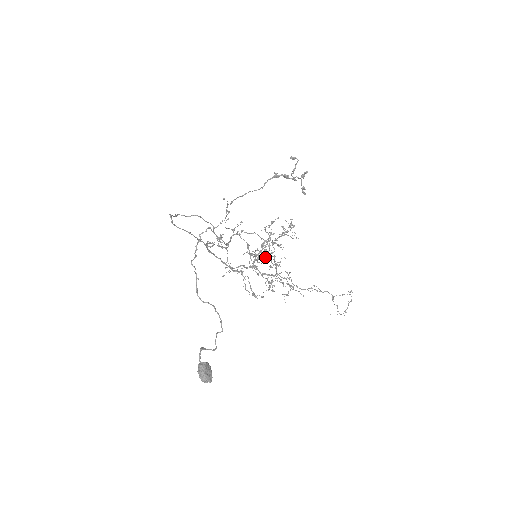
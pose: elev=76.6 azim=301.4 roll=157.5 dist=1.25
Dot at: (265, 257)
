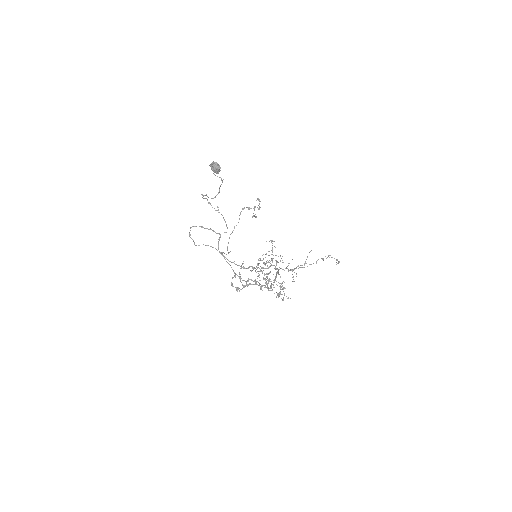
Dot at: (270, 281)
